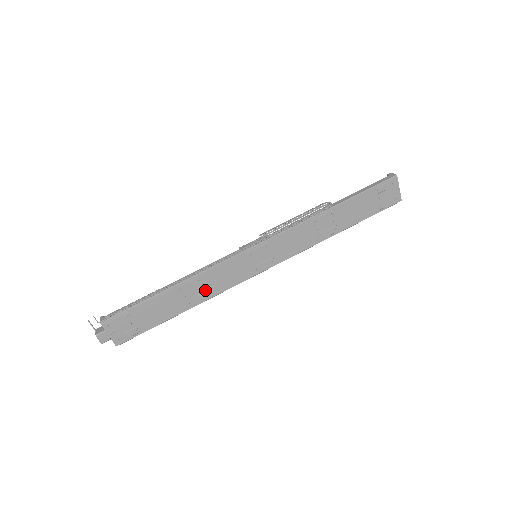
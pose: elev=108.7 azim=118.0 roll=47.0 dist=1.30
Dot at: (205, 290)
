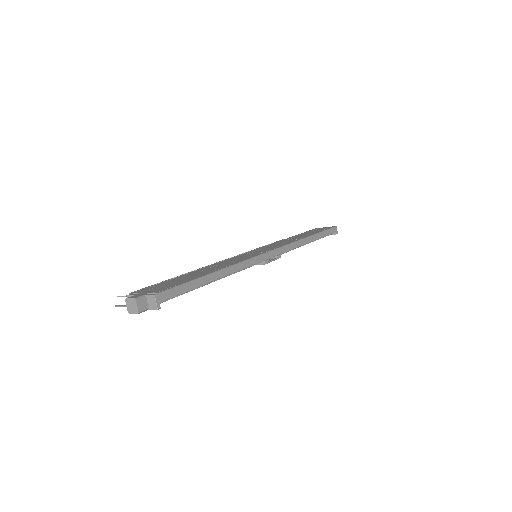
Dot at: (225, 265)
